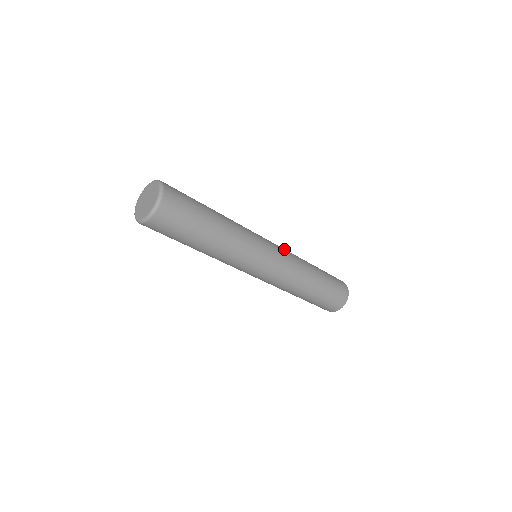
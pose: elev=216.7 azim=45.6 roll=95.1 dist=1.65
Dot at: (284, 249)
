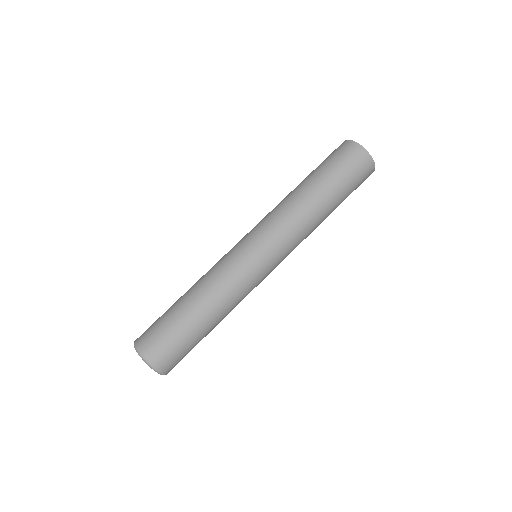
Dot at: (272, 226)
